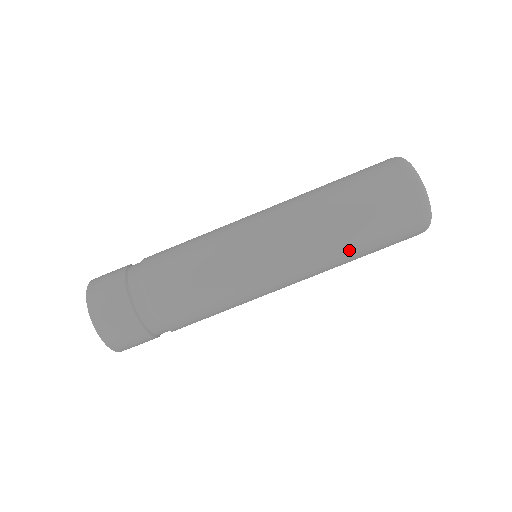
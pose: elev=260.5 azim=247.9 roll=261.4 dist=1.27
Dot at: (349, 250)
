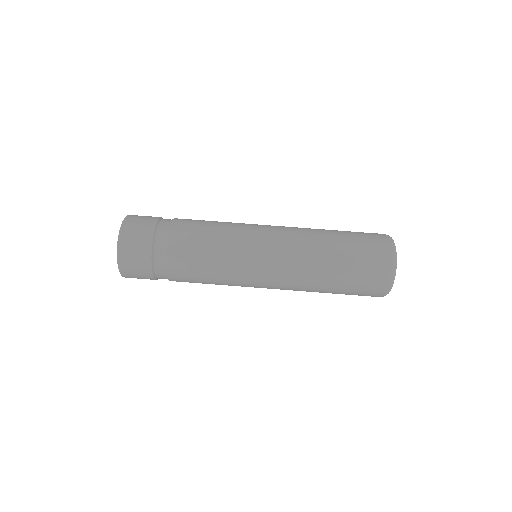
Dot at: (328, 253)
